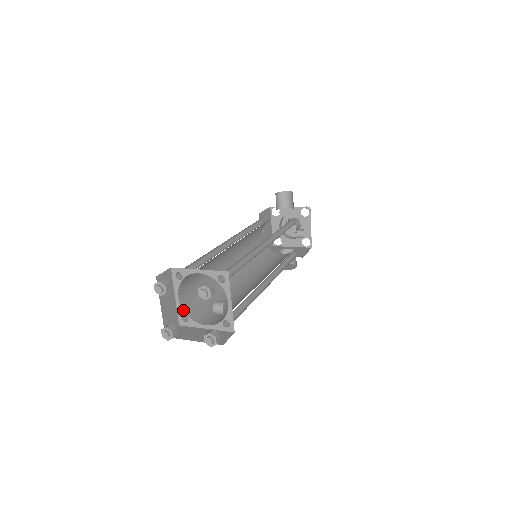
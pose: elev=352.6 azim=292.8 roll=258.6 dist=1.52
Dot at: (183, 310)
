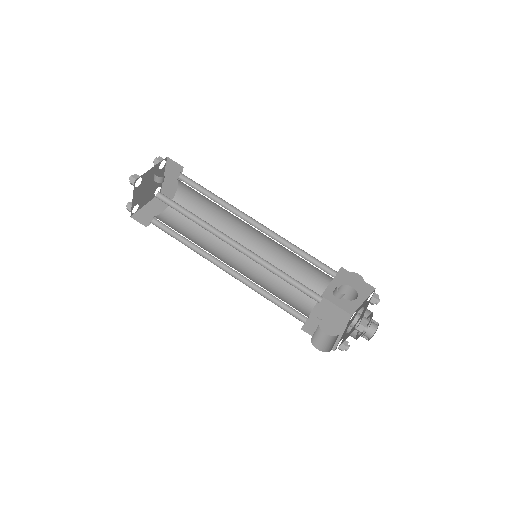
Dot at: (156, 216)
